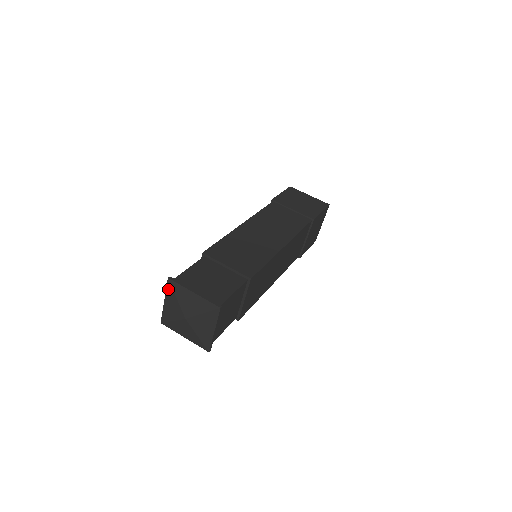
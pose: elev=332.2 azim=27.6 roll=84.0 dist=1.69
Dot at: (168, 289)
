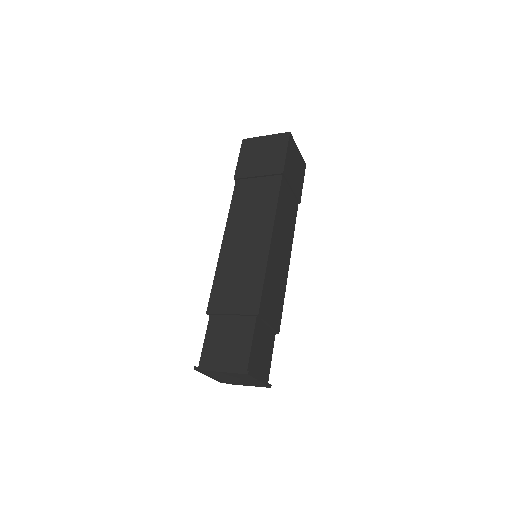
Dot at: (237, 375)
